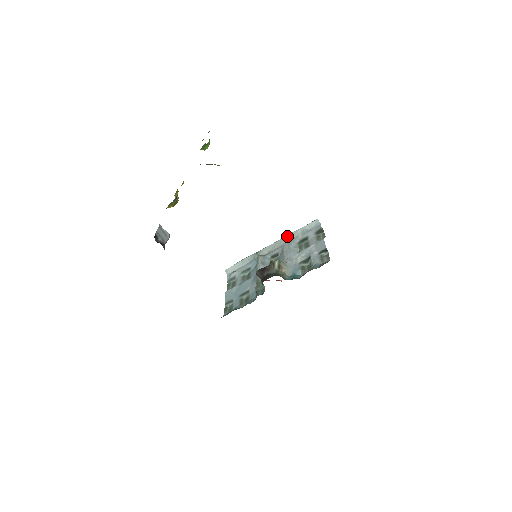
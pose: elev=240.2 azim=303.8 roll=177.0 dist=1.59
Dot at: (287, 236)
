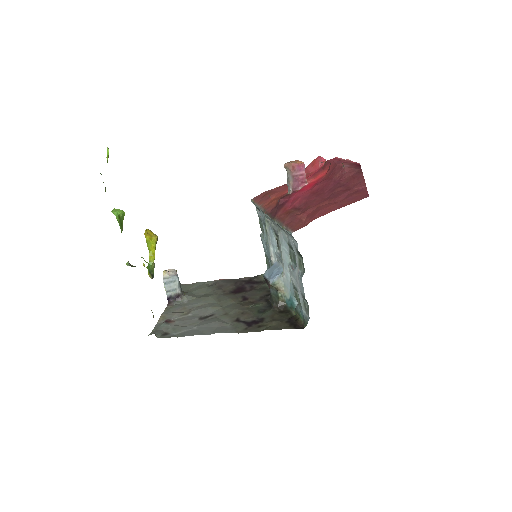
Dot at: occluded
